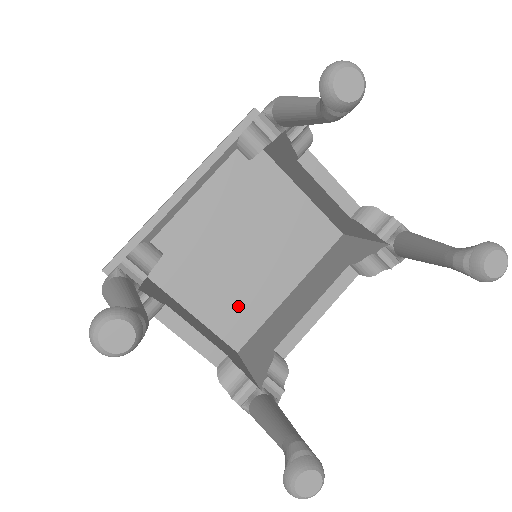
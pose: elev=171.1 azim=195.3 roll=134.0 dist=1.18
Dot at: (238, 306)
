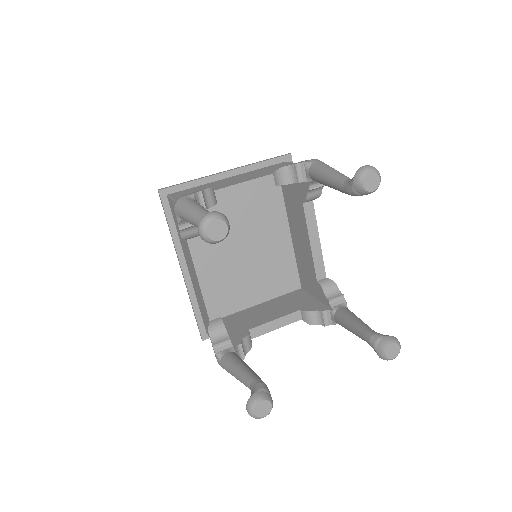
Dot at: (275, 273)
